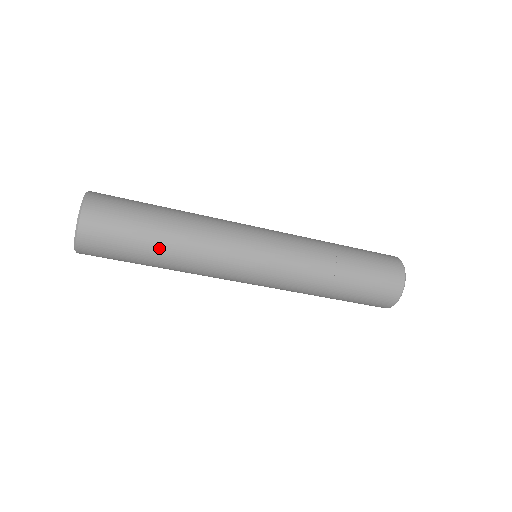
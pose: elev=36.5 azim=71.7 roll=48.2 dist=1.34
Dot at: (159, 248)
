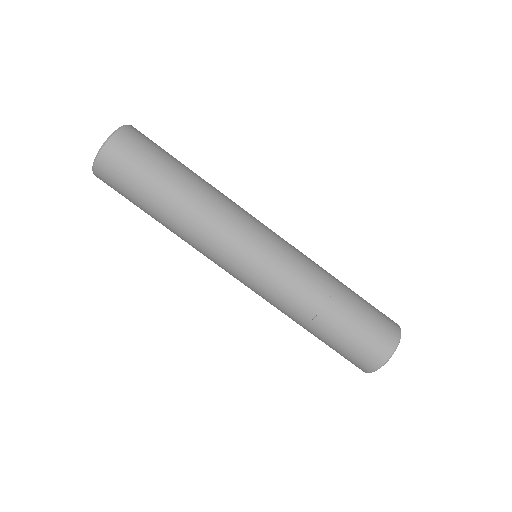
Dot at: (191, 171)
